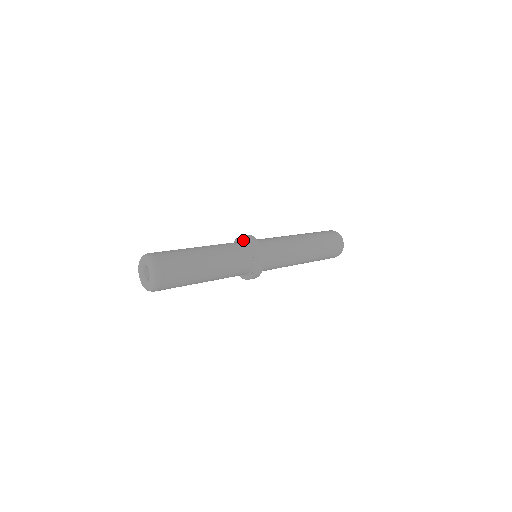
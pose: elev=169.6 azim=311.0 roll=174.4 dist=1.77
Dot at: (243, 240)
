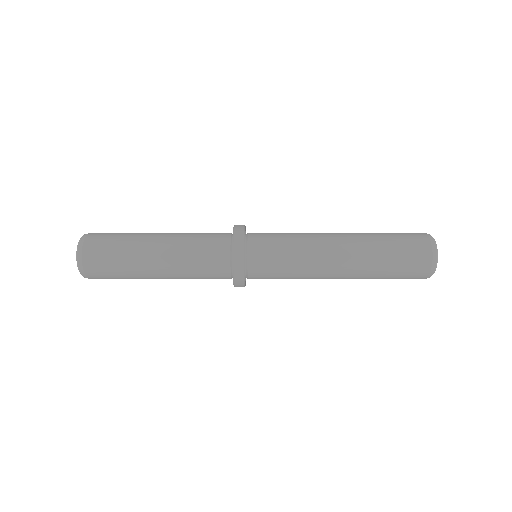
Dot at: occluded
